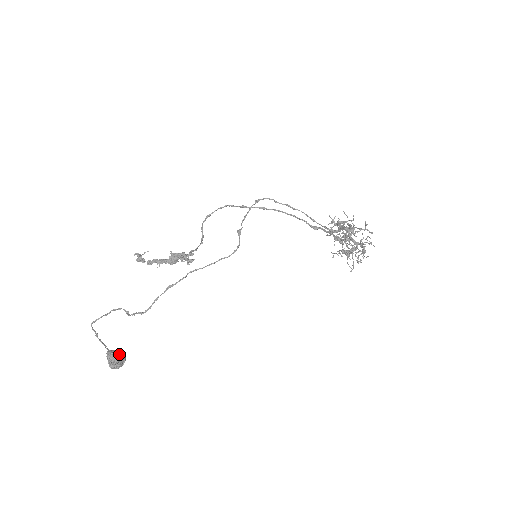
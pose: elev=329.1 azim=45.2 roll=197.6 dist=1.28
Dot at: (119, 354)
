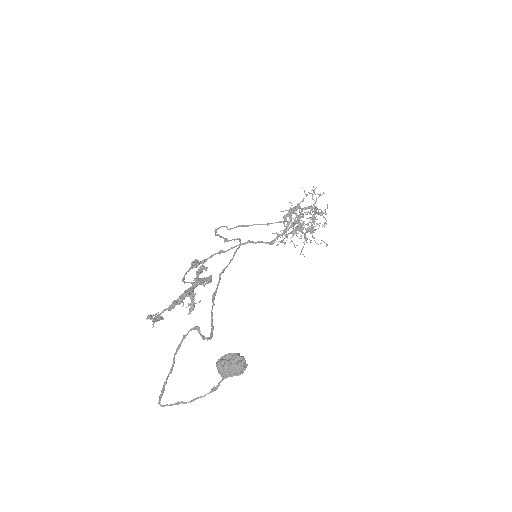
Dot at: occluded
